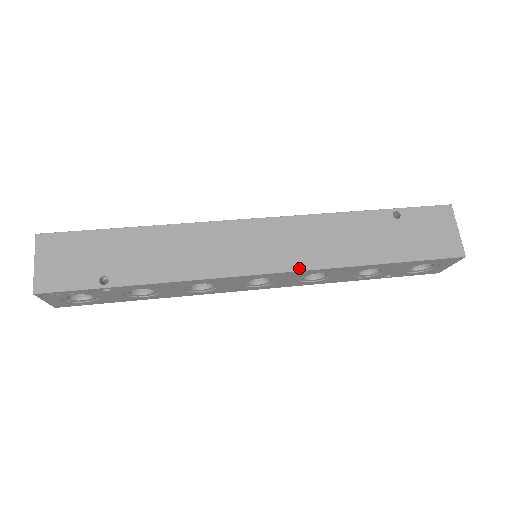
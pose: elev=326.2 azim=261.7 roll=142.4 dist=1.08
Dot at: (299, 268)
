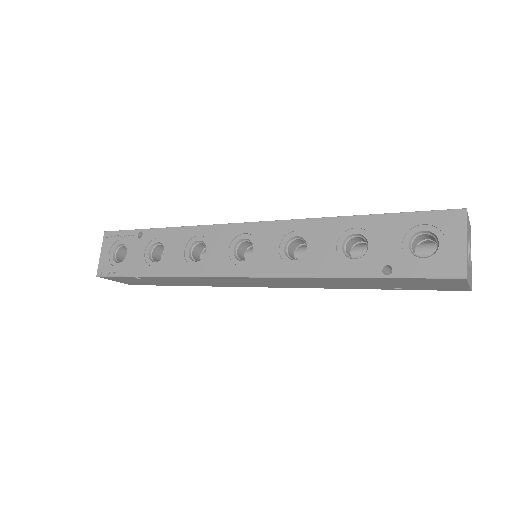
Dot at: (278, 221)
